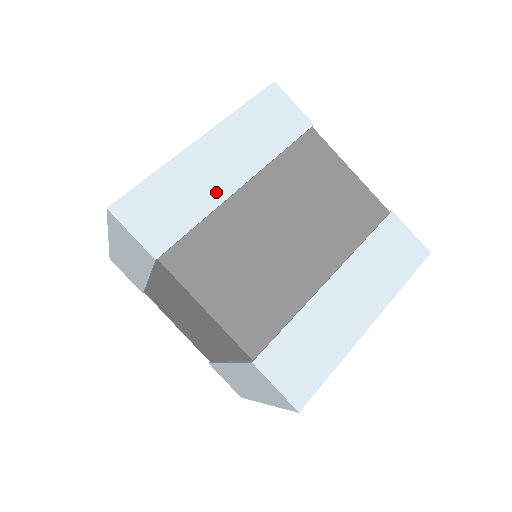
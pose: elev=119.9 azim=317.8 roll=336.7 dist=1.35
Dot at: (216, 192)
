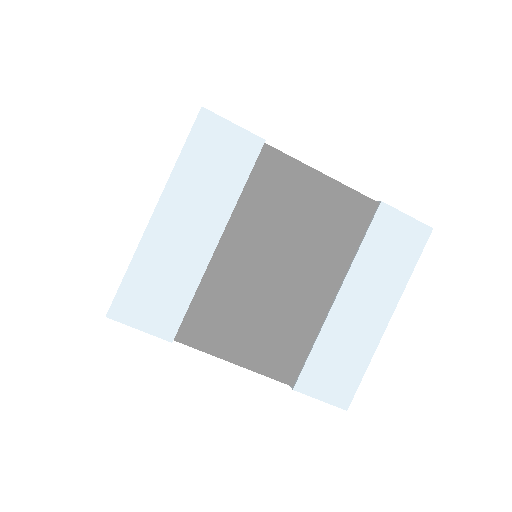
Dot at: occluded
